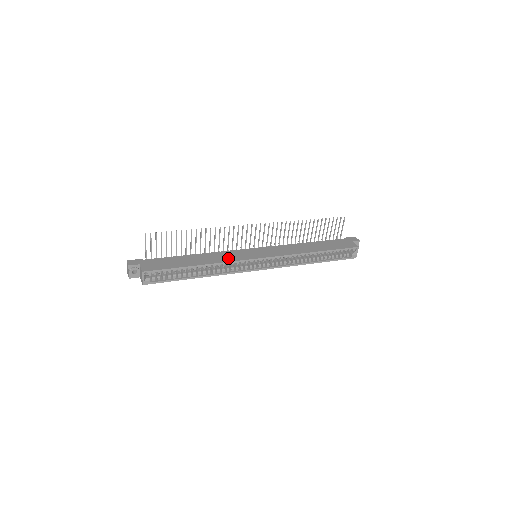
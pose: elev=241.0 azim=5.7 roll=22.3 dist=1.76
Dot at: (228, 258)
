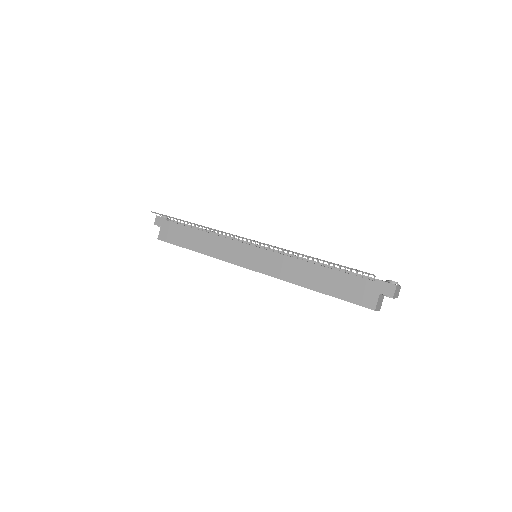
Dot at: (222, 253)
